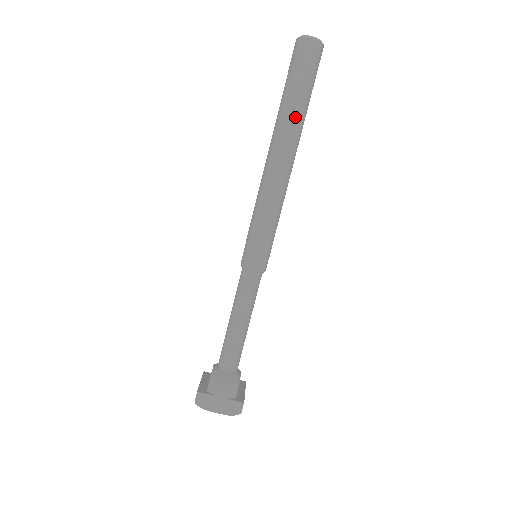
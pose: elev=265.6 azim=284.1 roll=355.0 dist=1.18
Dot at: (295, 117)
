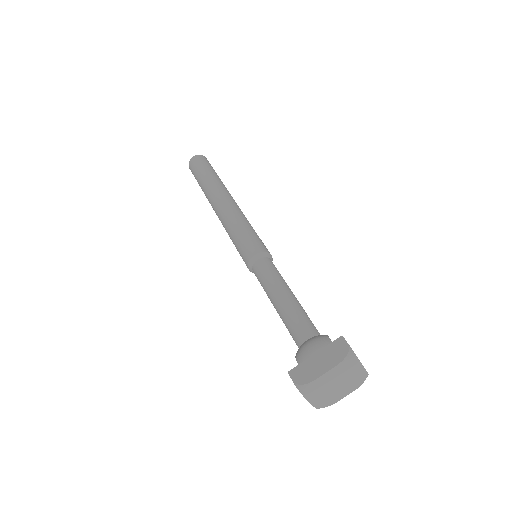
Dot at: (211, 181)
